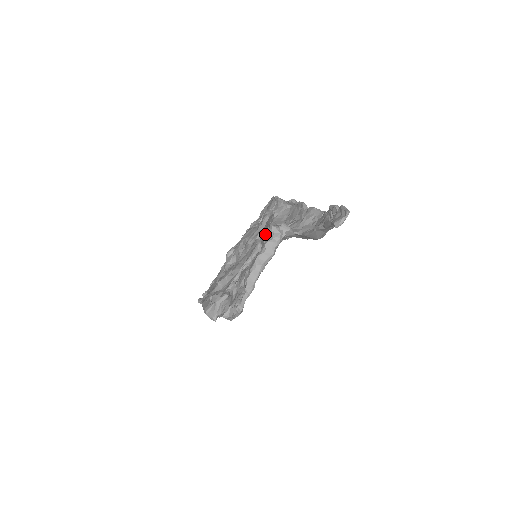
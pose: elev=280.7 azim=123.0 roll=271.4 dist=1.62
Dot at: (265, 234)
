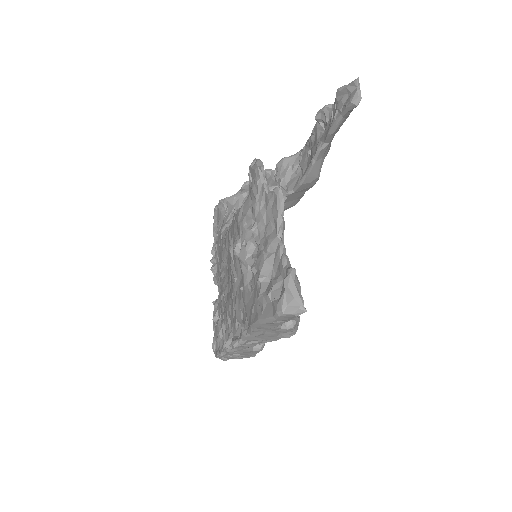
Dot at: occluded
